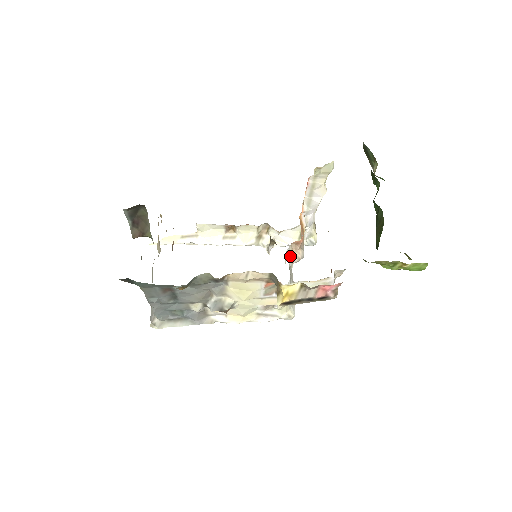
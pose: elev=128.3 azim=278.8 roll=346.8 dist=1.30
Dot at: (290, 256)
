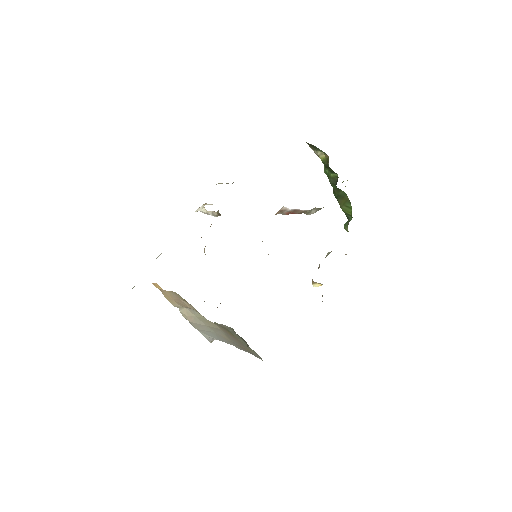
Dot at: occluded
